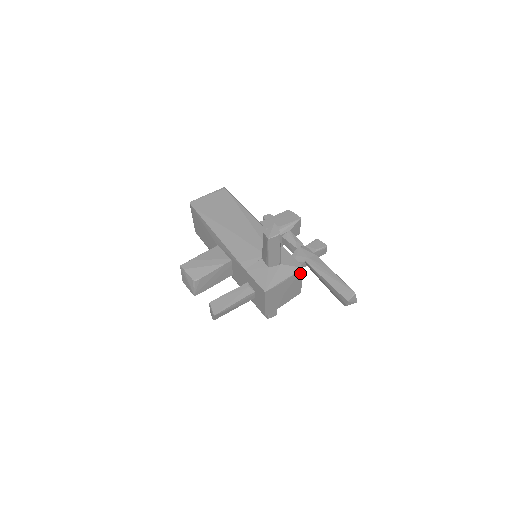
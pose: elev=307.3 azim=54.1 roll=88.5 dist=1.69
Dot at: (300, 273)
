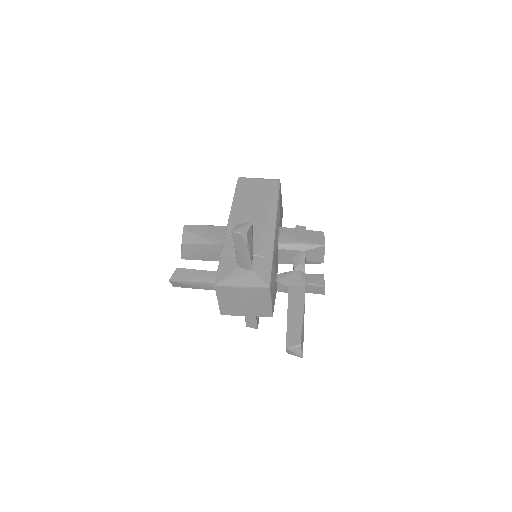
Dot at: (266, 291)
